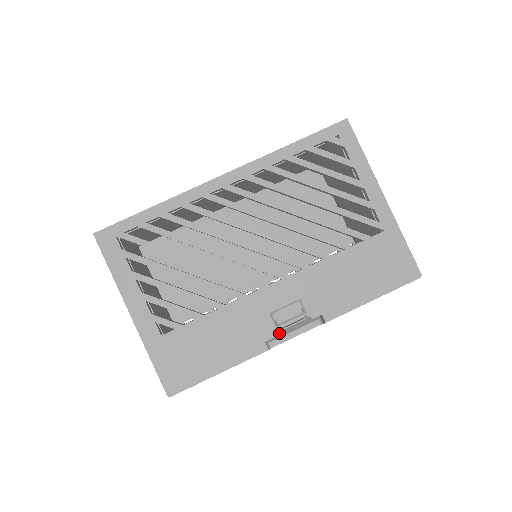
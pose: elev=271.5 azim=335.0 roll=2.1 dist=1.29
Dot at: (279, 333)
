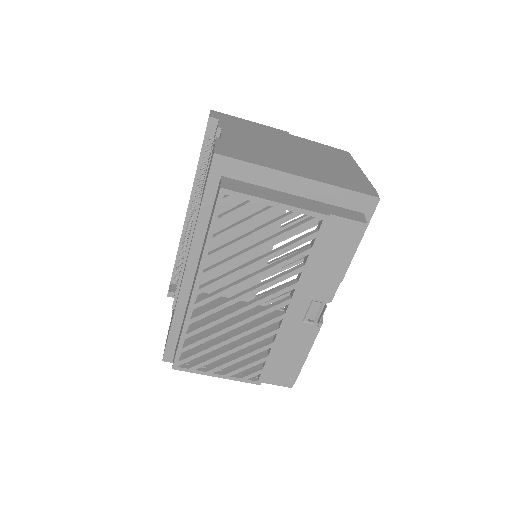
Dot at: occluded
